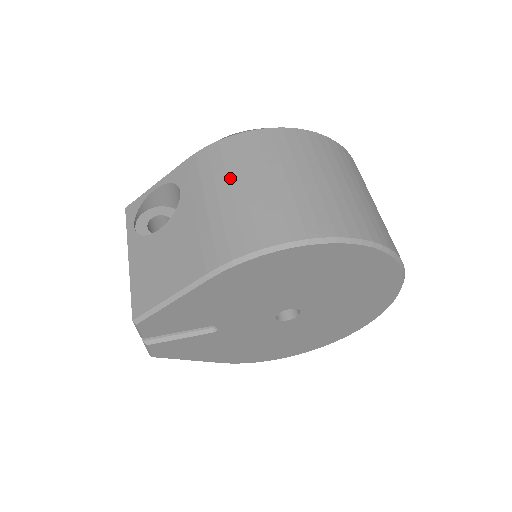
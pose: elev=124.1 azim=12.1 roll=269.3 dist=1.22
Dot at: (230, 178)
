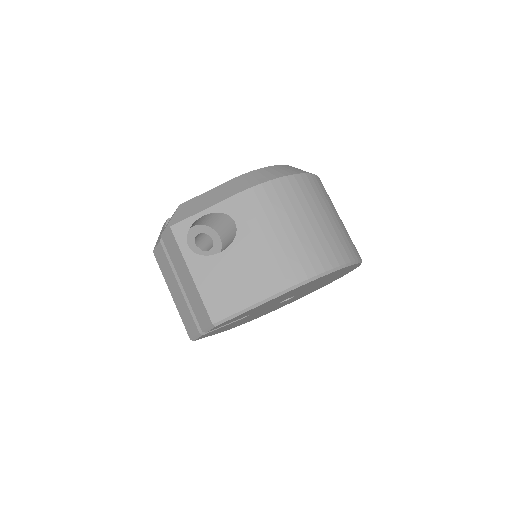
Dot at: (281, 218)
